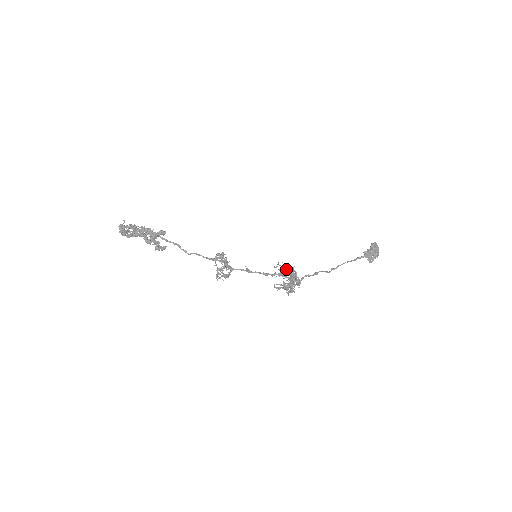
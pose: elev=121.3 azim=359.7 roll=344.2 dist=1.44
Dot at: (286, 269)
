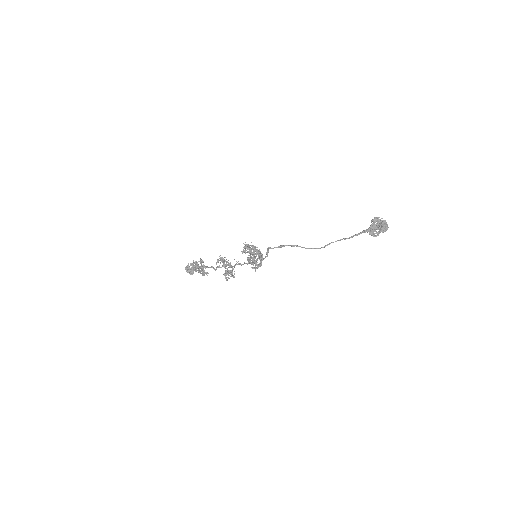
Dot at: occluded
